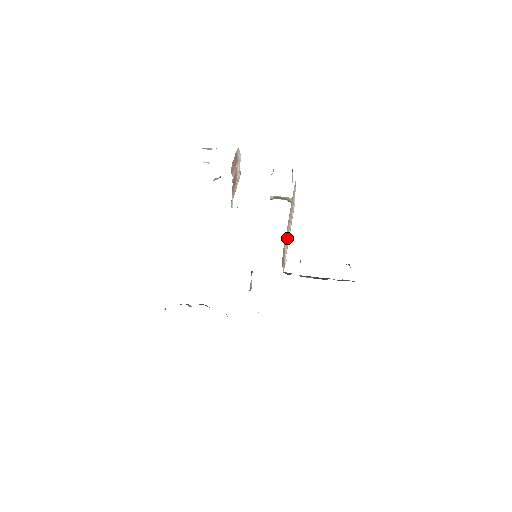
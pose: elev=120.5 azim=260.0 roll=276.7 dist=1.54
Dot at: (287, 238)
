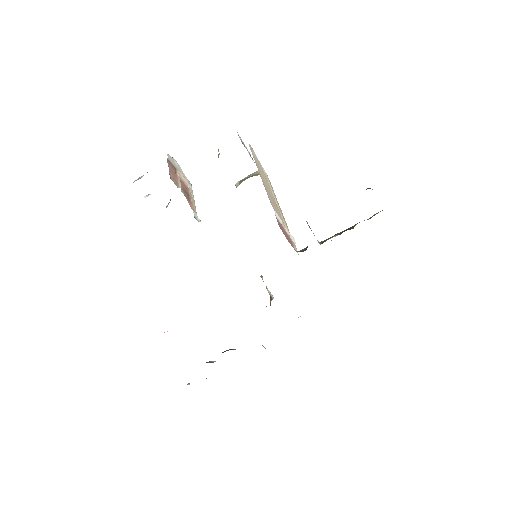
Dot at: (278, 211)
